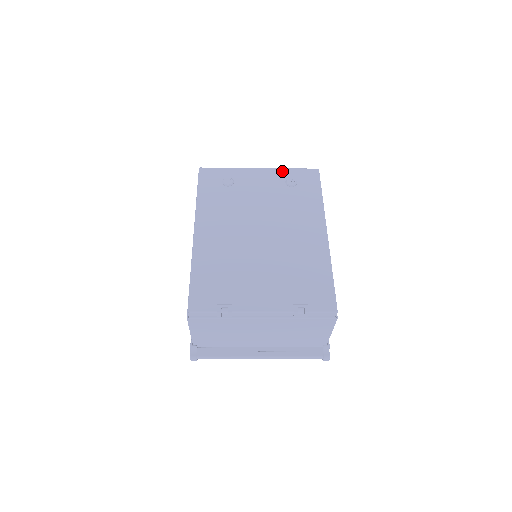
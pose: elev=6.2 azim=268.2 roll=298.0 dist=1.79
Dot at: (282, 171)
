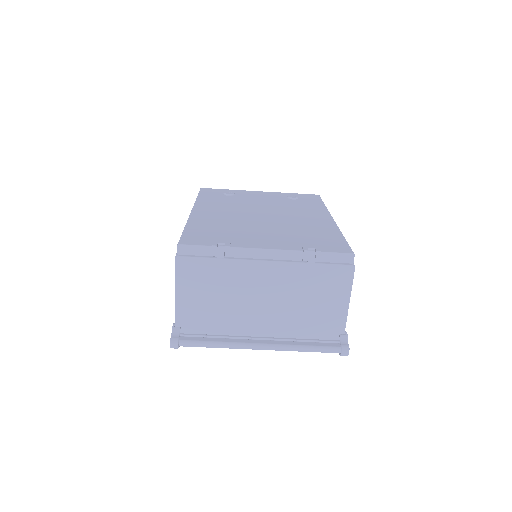
Dot at: (283, 193)
